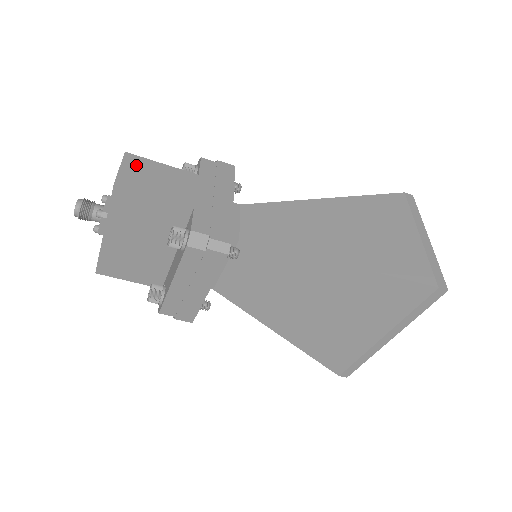
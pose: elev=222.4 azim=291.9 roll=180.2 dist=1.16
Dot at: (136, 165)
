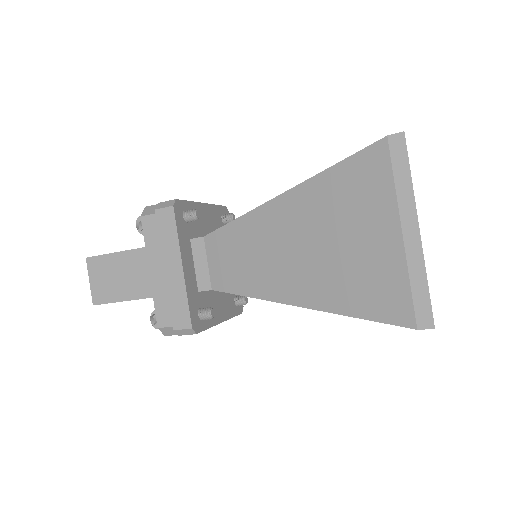
Dot at: (98, 270)
